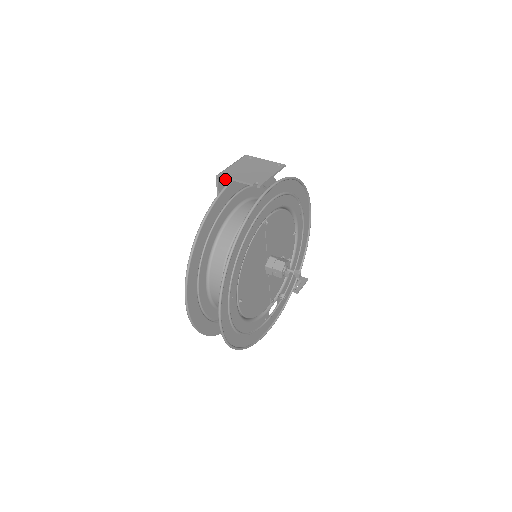
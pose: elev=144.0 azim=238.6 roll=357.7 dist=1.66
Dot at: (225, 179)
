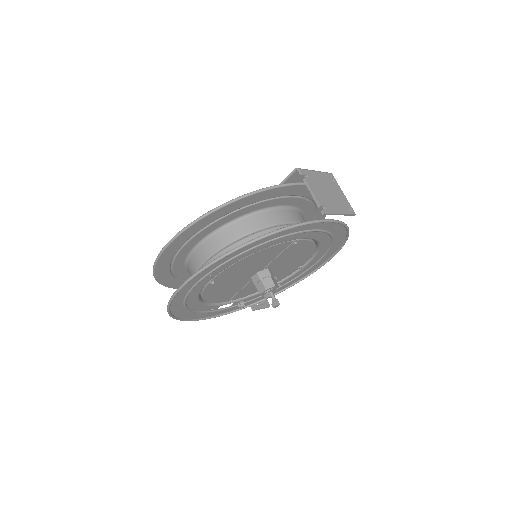
Dot at: (299, 177)
